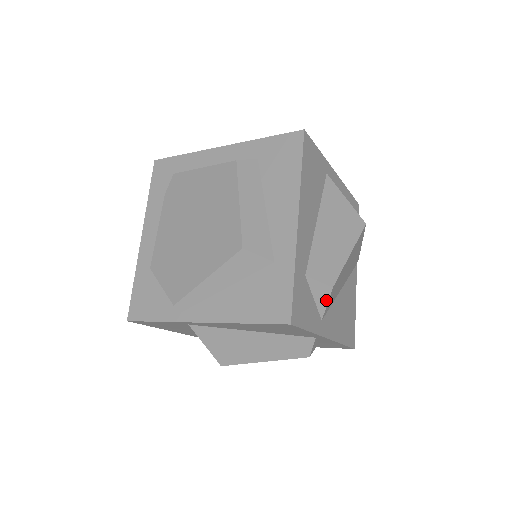
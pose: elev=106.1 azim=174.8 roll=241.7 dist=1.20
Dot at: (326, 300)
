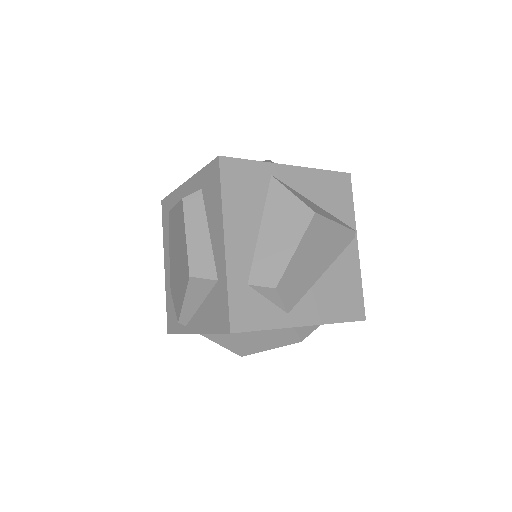
Dot at: (278, 298)
